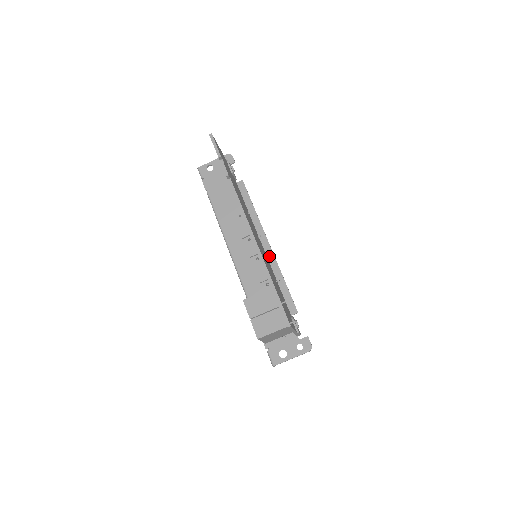
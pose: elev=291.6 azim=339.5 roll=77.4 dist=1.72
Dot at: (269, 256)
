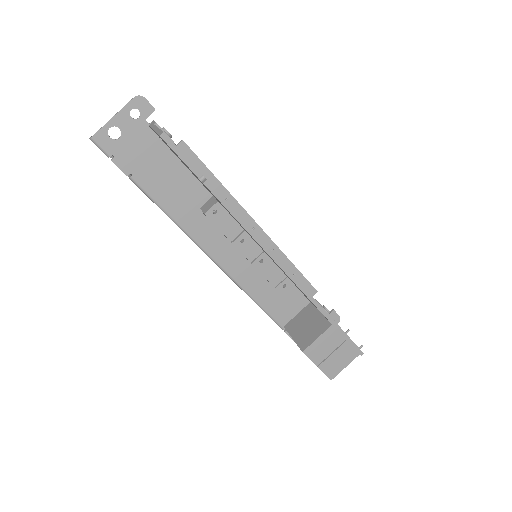
Dot at: (264, 242)
